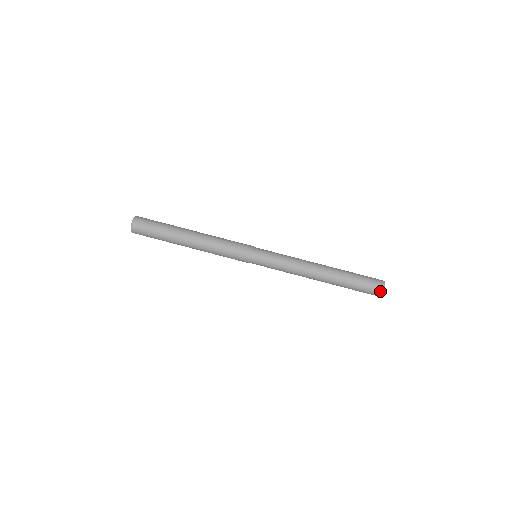
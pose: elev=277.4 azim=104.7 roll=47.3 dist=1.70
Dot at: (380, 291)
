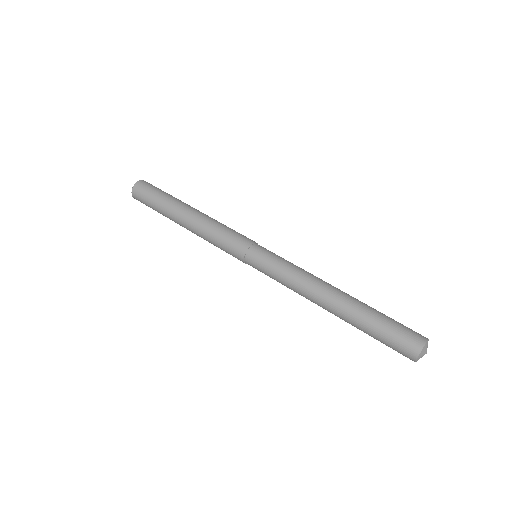
Dot at: (418, 344)
